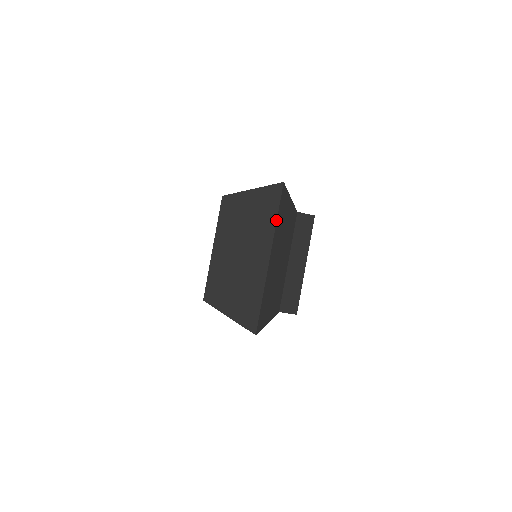
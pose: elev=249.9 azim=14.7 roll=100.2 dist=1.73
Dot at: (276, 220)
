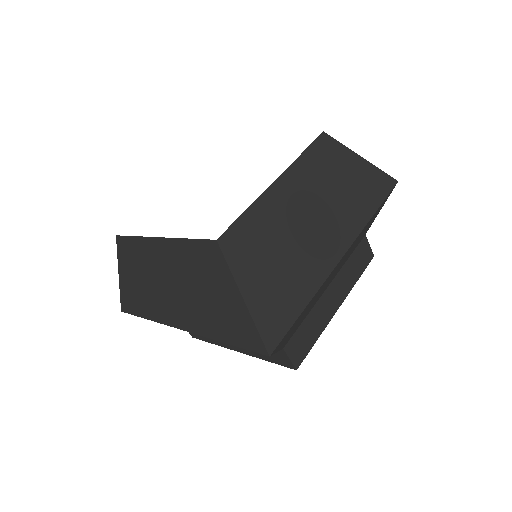
Dot at: (372, 215)
